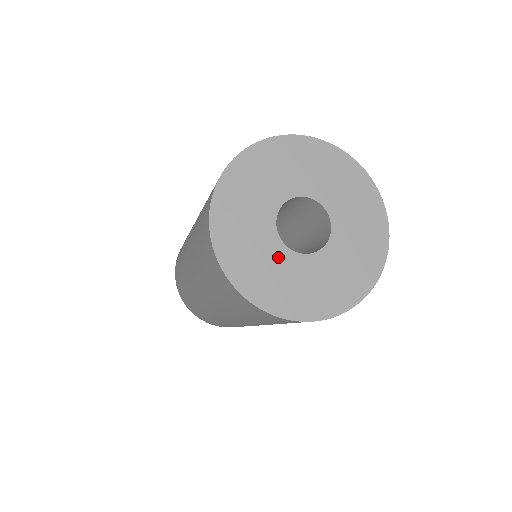
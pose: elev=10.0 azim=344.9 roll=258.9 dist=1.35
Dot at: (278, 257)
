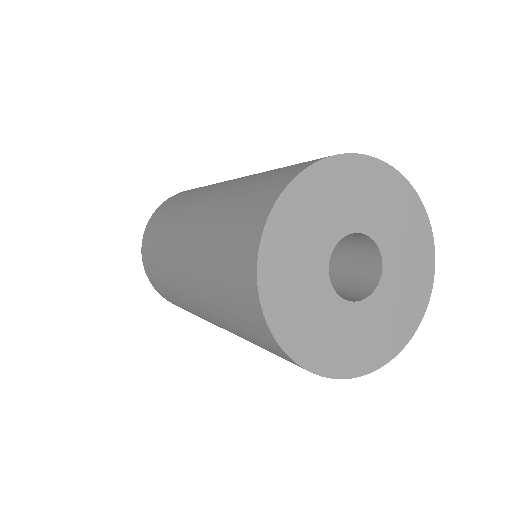
Dot at: (319, 293)
